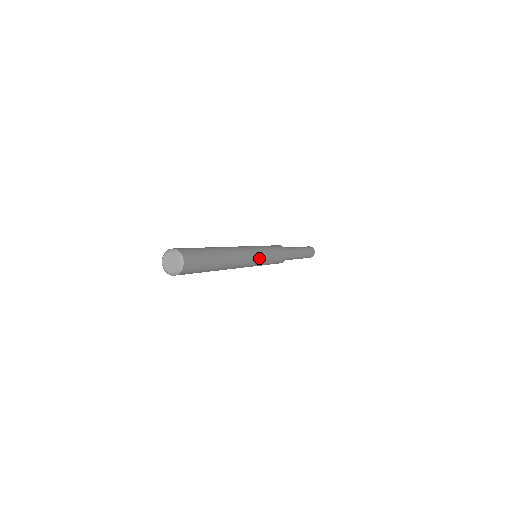
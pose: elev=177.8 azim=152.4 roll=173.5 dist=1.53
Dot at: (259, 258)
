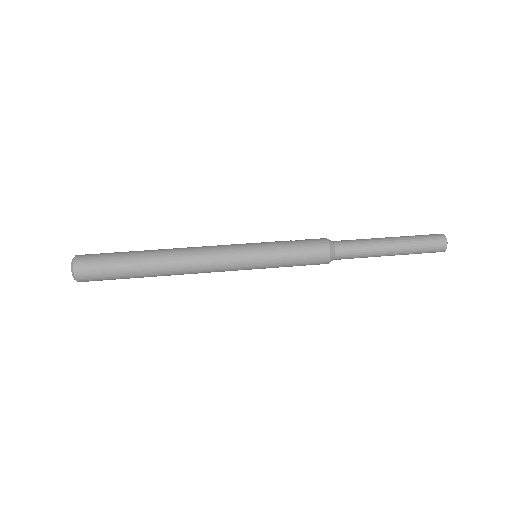
Dot at: (242, 265)
